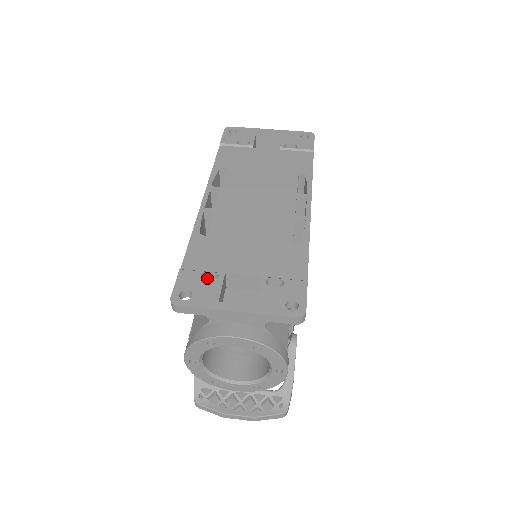
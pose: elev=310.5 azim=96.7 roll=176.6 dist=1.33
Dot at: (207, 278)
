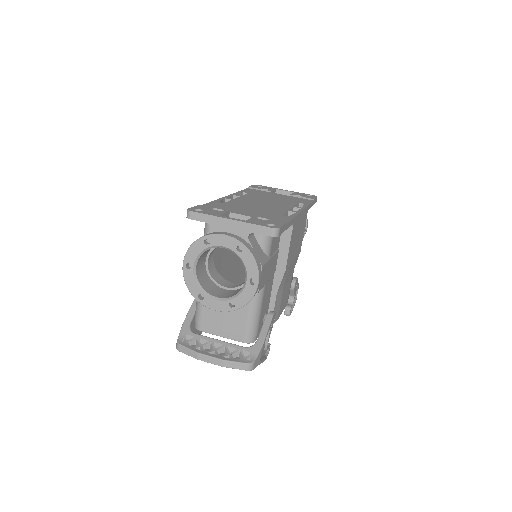
Dot at: occluded
